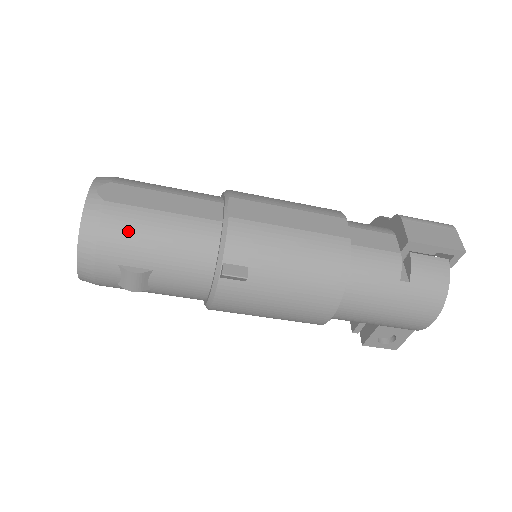
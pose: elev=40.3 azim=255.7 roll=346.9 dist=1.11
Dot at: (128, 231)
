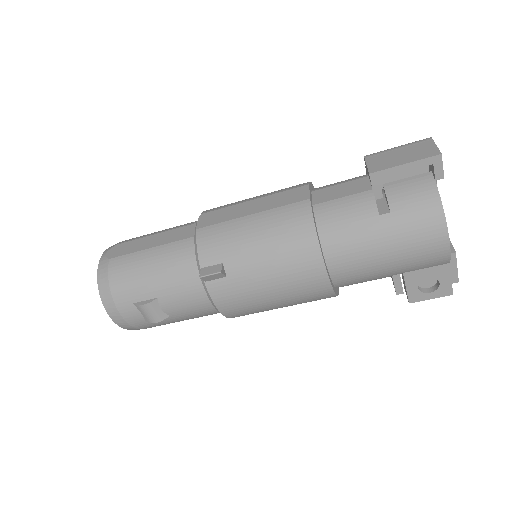
Dot at: (128, 274)
